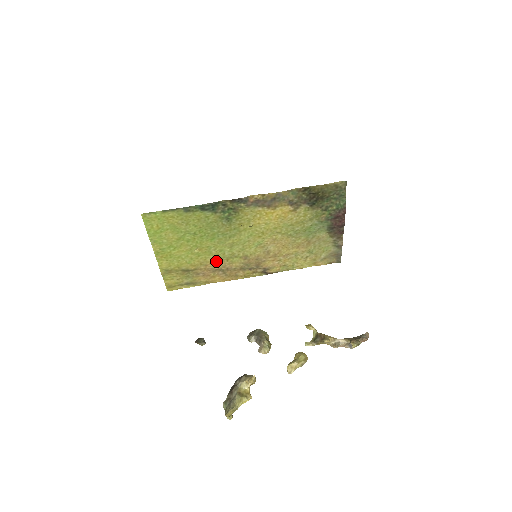
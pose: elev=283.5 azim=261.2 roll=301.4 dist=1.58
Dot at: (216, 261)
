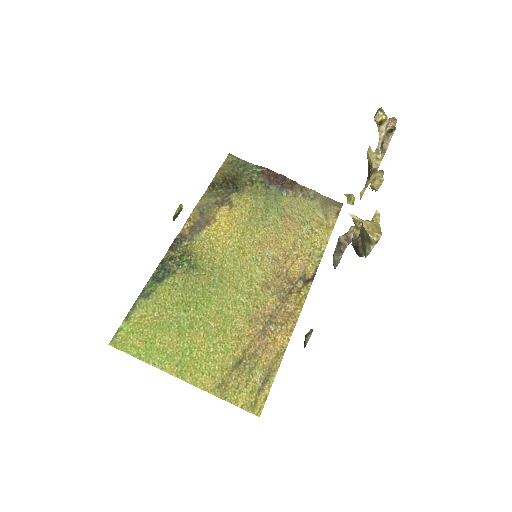
Dot at: (249, 320)
